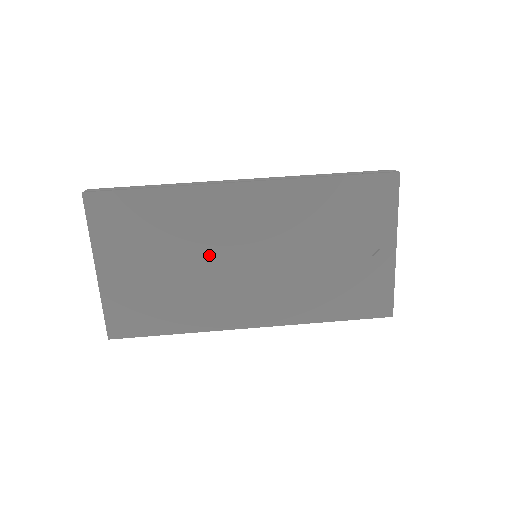
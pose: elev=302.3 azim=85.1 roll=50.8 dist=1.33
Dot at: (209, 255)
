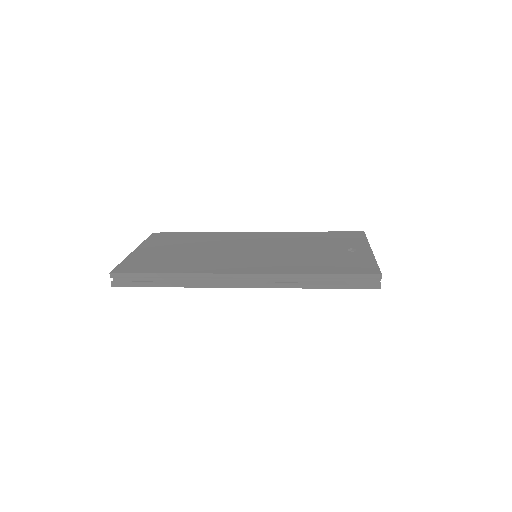
Dot at: (220, 248)
